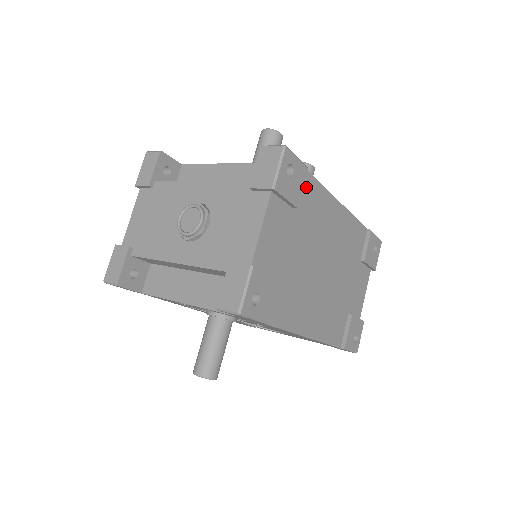
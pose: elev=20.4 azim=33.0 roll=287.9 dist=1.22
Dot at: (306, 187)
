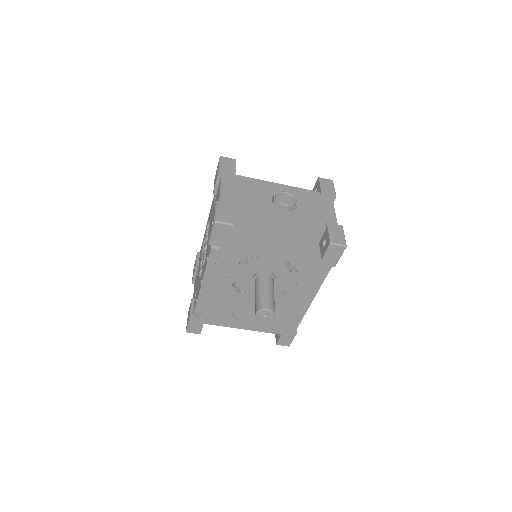
Dot at: occluded
